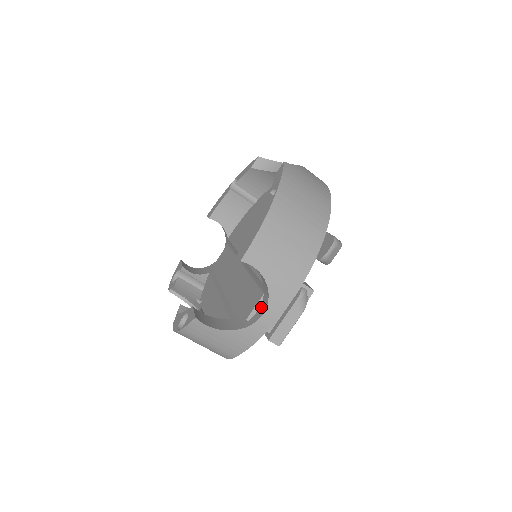
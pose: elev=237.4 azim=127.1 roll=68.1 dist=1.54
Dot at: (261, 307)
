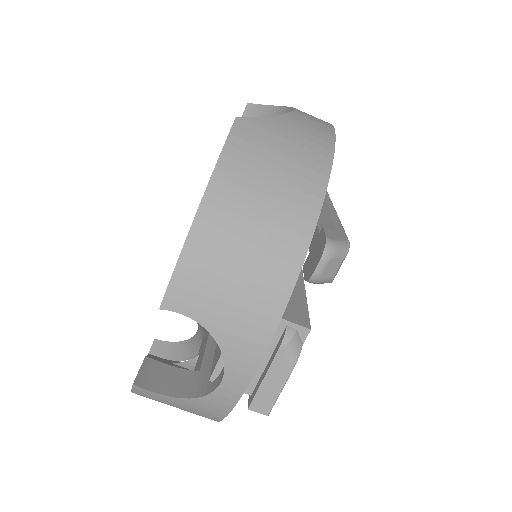
Dot at: occluded
